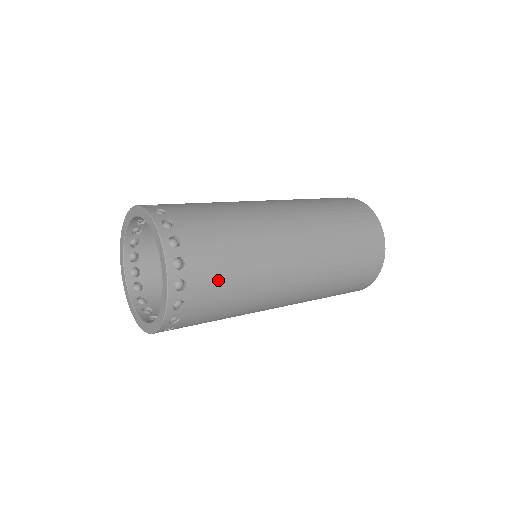
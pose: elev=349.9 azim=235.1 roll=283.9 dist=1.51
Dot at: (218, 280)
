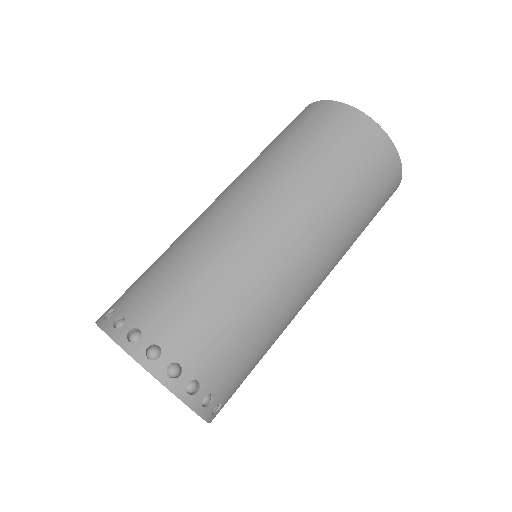
Dot at: occluded
